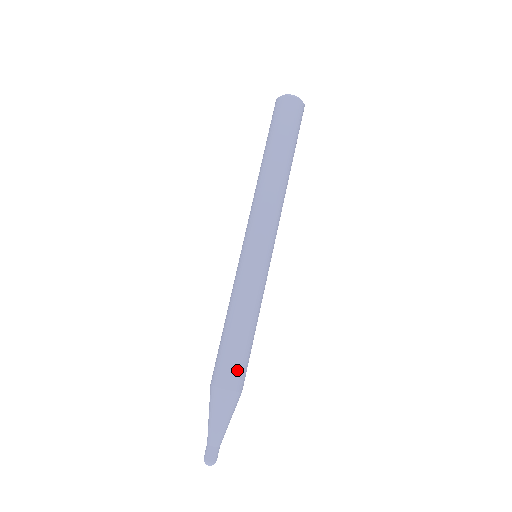
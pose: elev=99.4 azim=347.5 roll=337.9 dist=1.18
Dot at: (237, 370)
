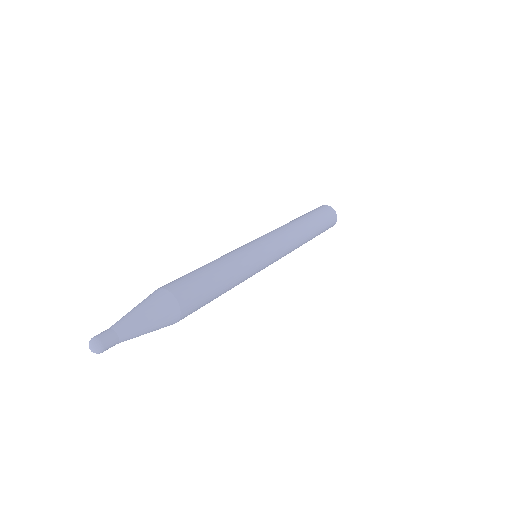
Dot at: (194, 293)
